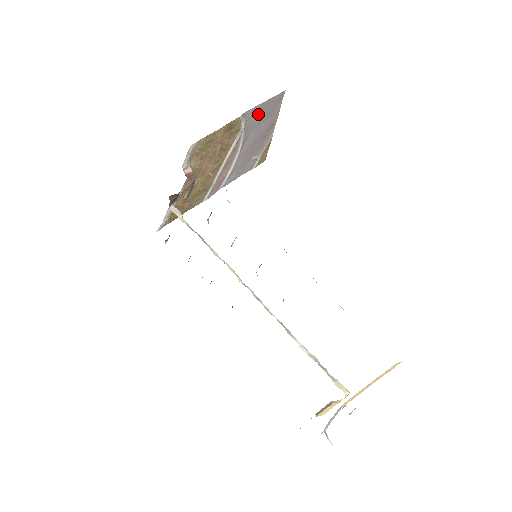
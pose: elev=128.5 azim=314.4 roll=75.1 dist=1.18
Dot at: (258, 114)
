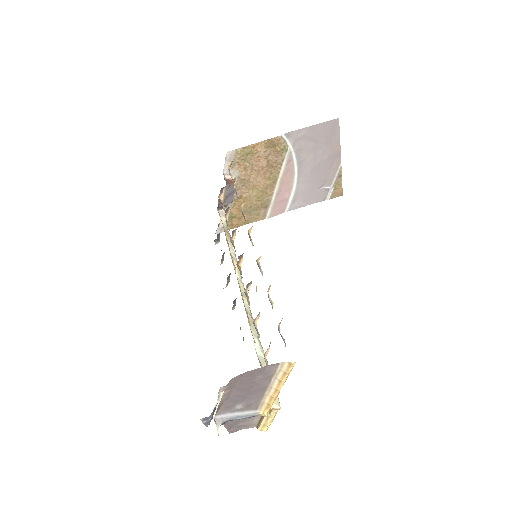
Dot at: (309, 138)
